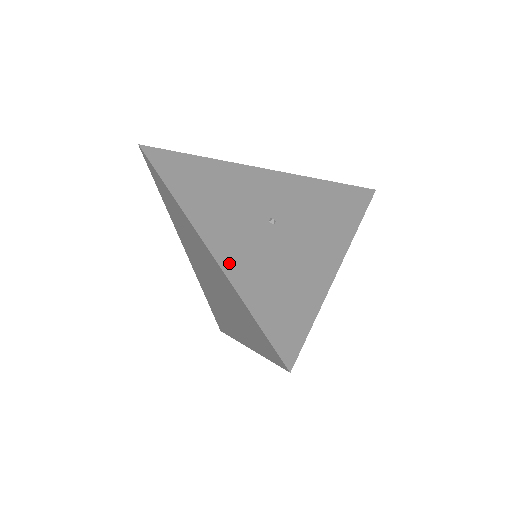
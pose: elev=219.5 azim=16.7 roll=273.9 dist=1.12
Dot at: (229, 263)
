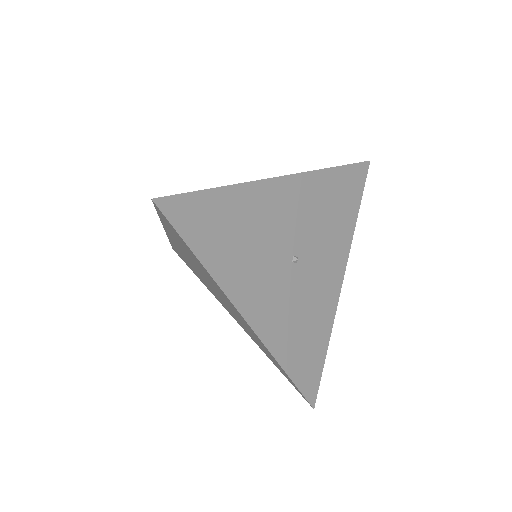
Dot at: (269, 334)
